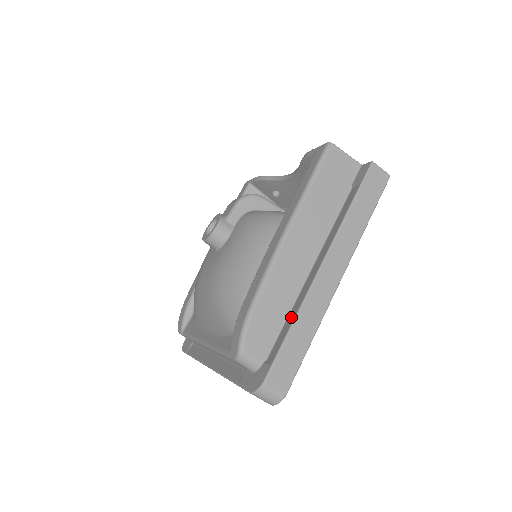
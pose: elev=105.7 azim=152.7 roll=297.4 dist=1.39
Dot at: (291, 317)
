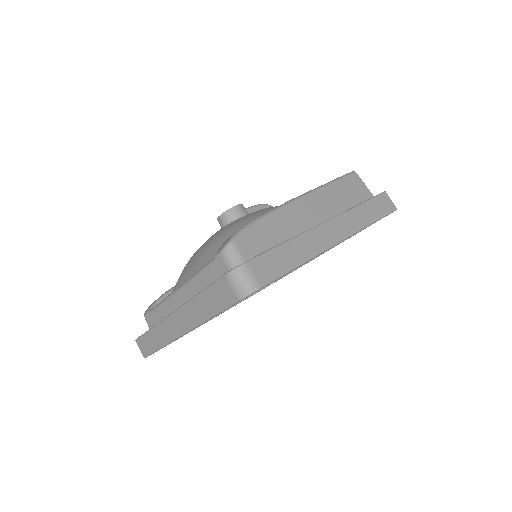
Dot at: occluded
